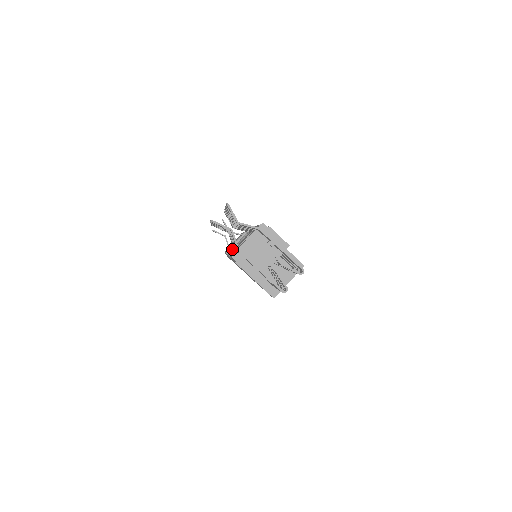
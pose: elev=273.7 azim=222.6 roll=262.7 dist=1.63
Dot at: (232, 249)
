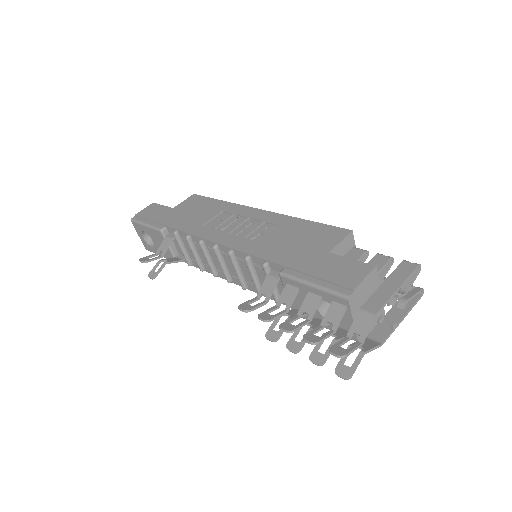
Dot at: (199, 265)
